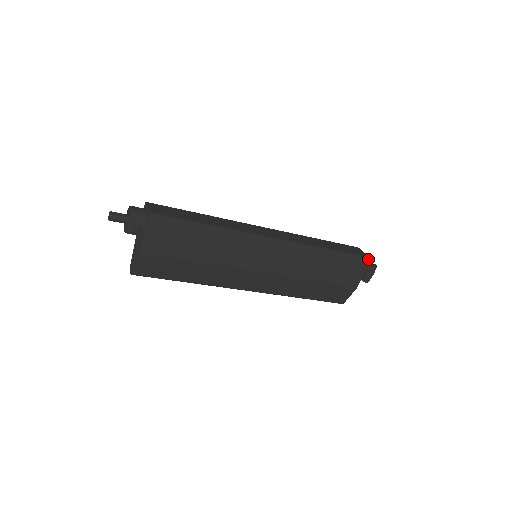
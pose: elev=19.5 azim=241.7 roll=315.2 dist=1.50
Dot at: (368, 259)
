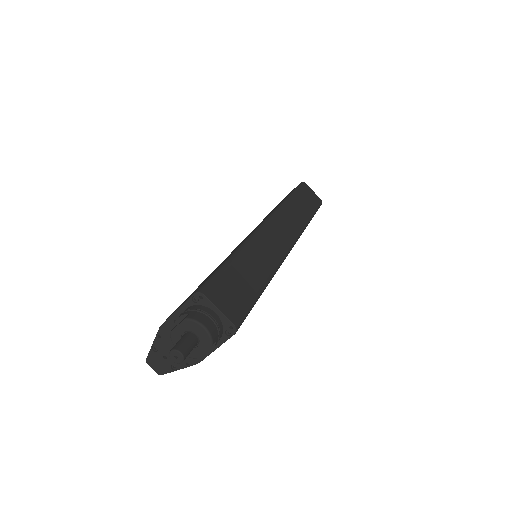
Dot at: (321, 204)
